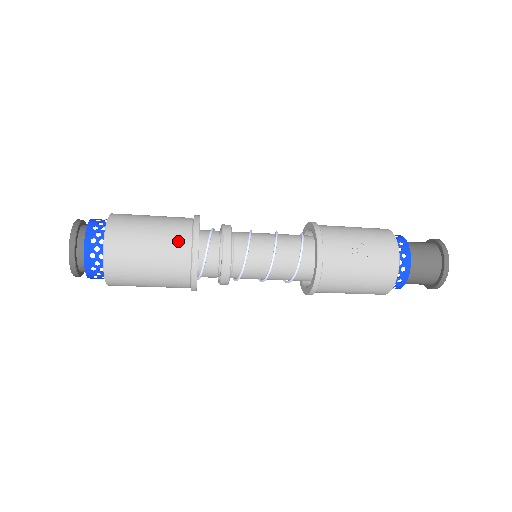
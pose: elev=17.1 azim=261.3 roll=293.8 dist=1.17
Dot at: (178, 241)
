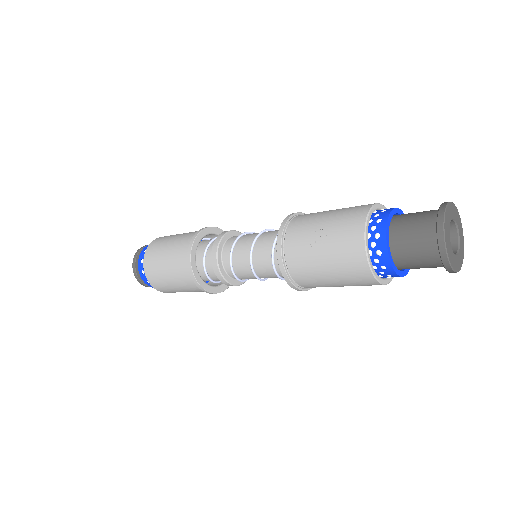
Dot at: (181, 254)
